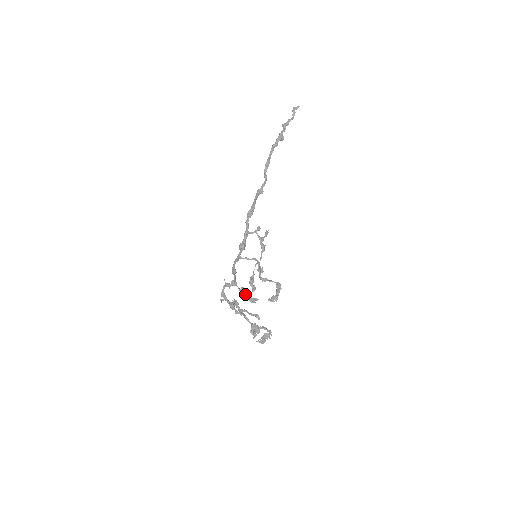
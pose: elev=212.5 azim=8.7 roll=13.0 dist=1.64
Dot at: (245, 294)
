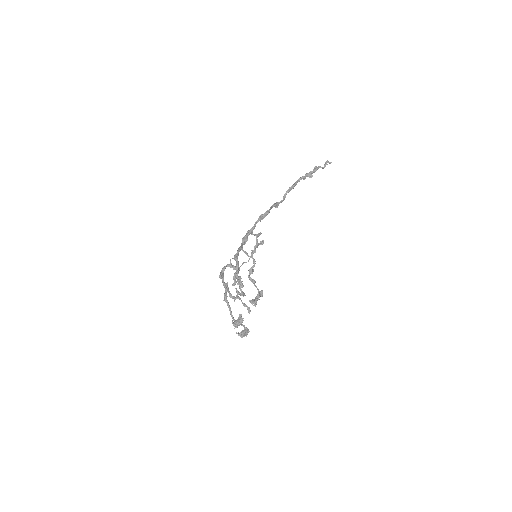
Dot at: (238, 283)
